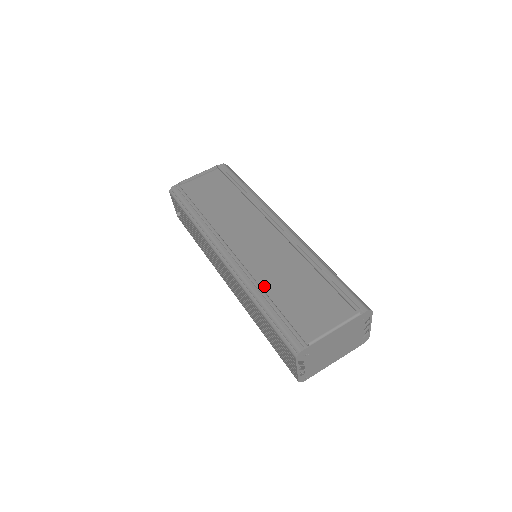
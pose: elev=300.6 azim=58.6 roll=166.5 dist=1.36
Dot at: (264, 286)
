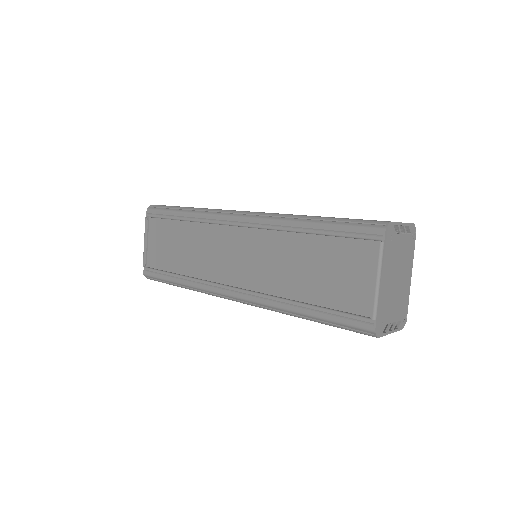
Dot at: (288, 295)
